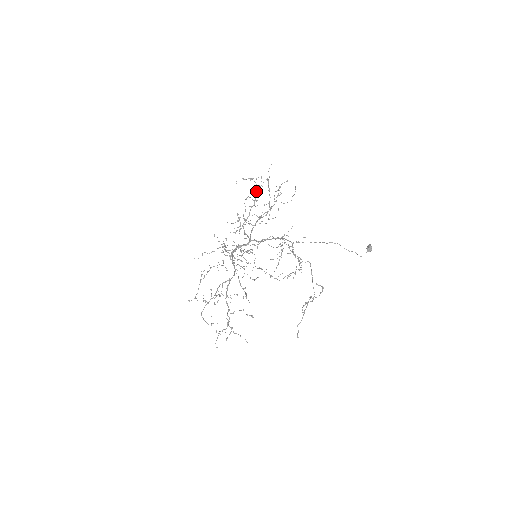
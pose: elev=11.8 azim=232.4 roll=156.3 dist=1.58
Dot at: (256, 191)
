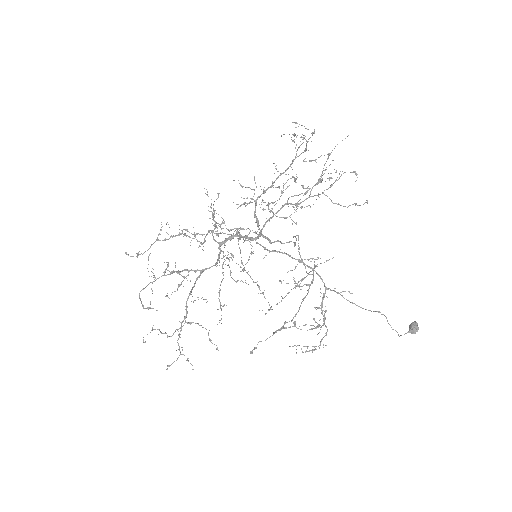
Dot at: (299, 155)
